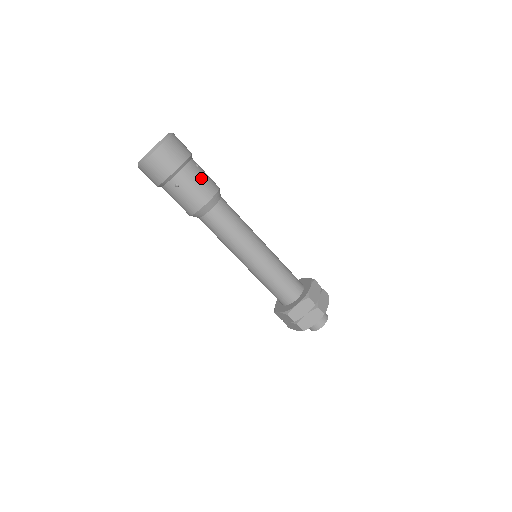
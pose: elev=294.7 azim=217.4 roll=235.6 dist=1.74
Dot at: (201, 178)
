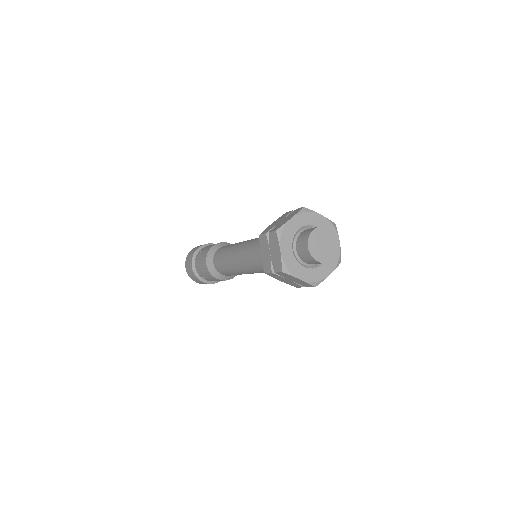
Dot at: occluded
